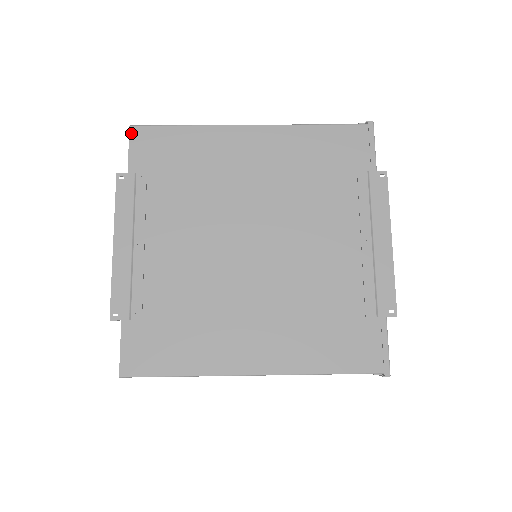
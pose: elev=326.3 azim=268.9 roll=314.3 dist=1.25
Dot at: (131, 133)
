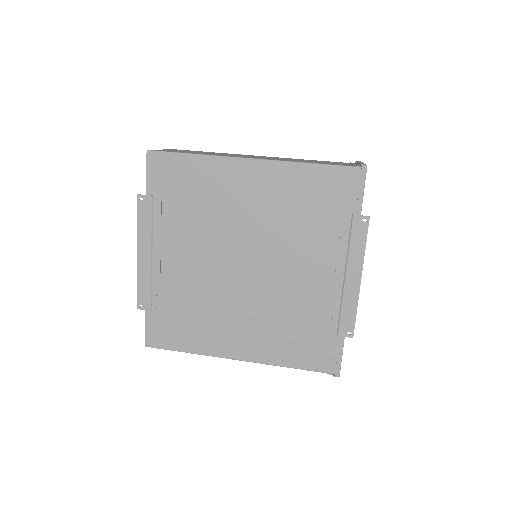
Dot at: (148, 158)
